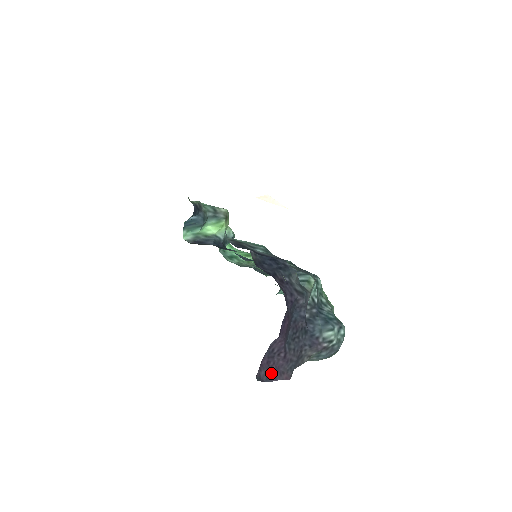
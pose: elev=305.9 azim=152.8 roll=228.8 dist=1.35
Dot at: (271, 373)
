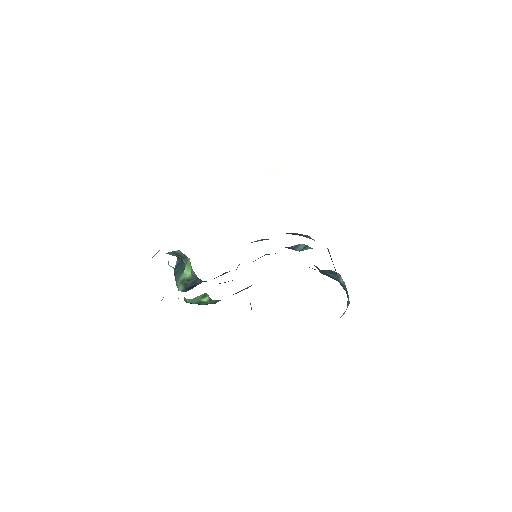
Dot at: occluded
